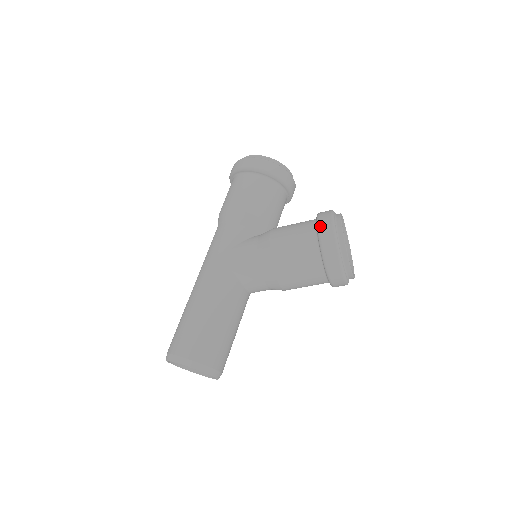
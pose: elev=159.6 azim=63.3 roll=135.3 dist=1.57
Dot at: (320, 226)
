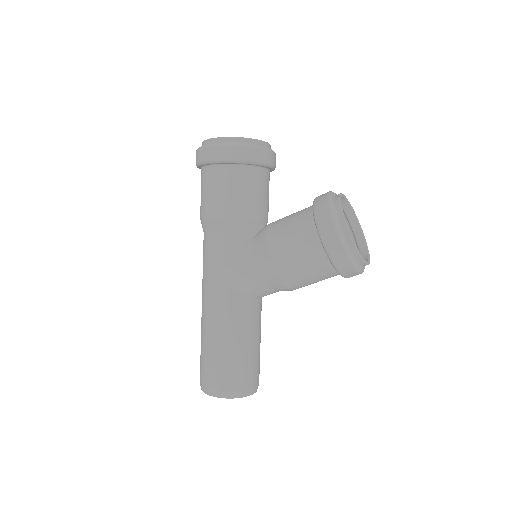
Dot at: (321, 229)
